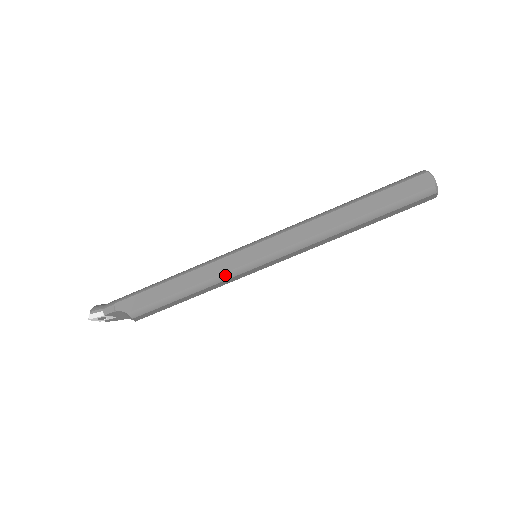
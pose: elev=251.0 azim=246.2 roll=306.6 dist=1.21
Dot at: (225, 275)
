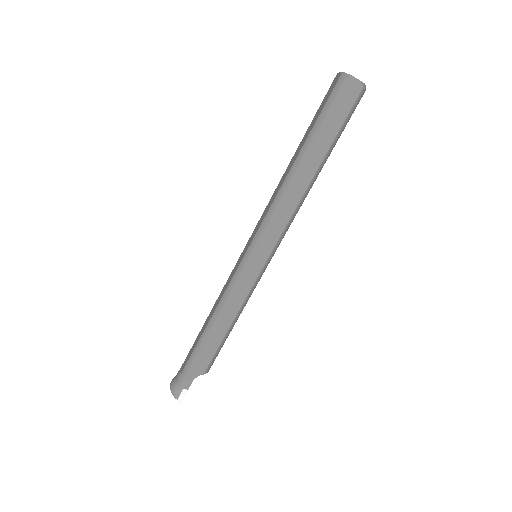
Dot at: (250, 292)
